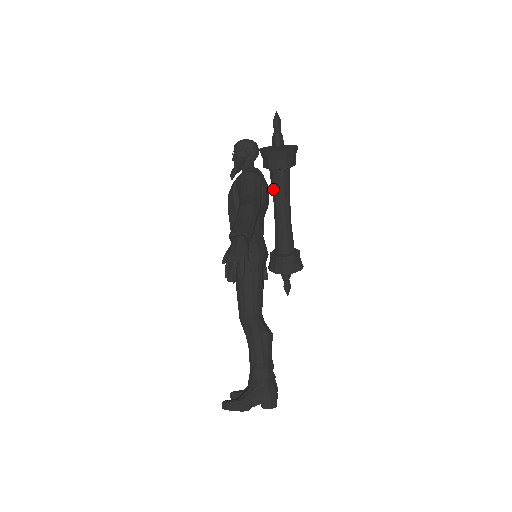
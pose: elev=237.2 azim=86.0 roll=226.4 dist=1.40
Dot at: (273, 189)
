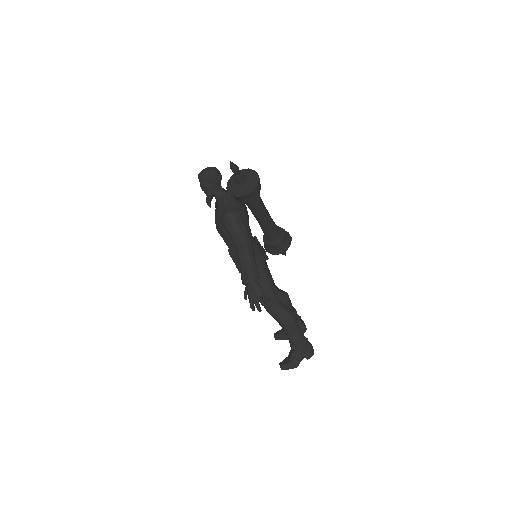
Dot at: (250, 209)
